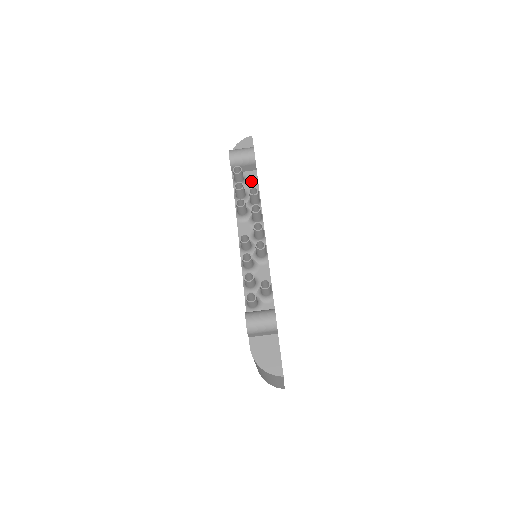
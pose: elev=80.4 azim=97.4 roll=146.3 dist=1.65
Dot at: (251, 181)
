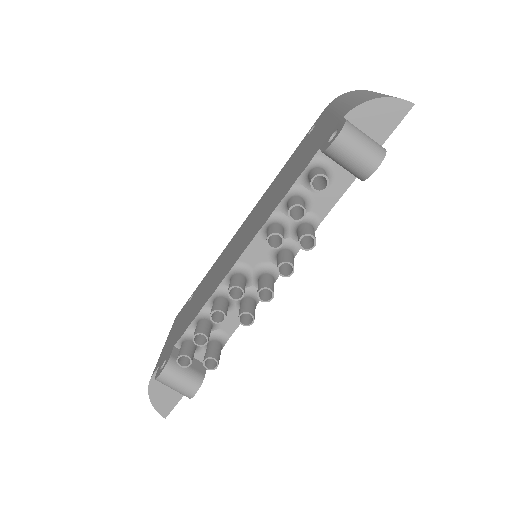
Dot at: (333, 188)
